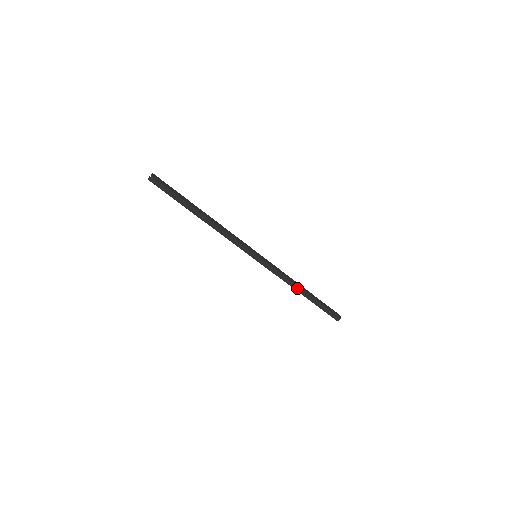
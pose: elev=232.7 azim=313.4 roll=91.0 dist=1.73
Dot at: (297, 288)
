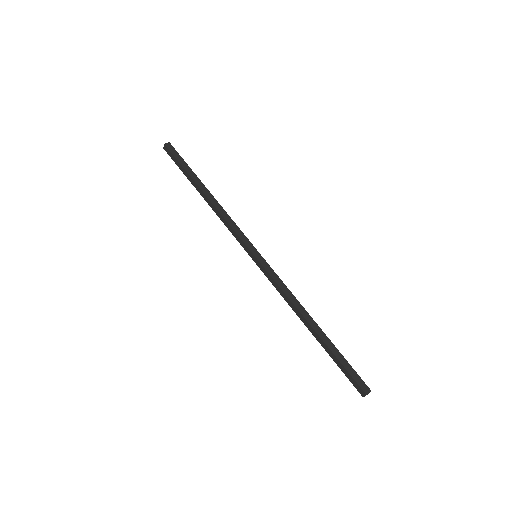
Dot at: (306, 315)
